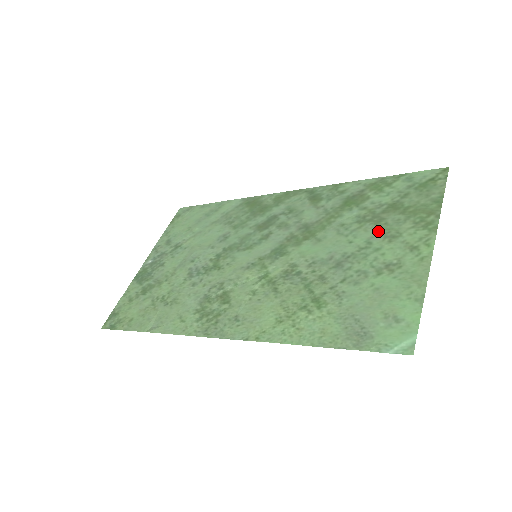
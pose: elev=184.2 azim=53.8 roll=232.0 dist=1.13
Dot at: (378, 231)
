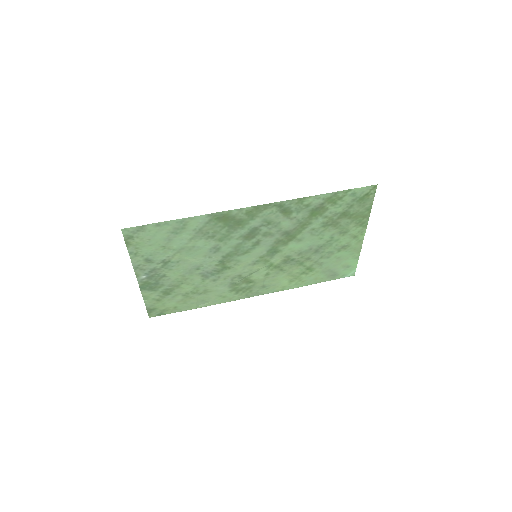
Dot at: (337, 231)
